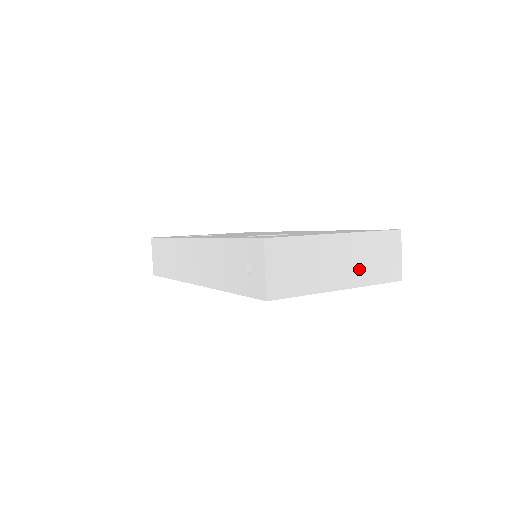
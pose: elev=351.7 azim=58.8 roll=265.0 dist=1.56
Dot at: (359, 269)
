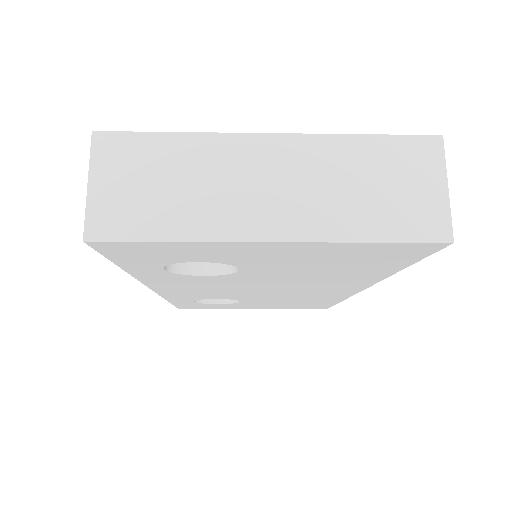
Dot at: (321, 205)
